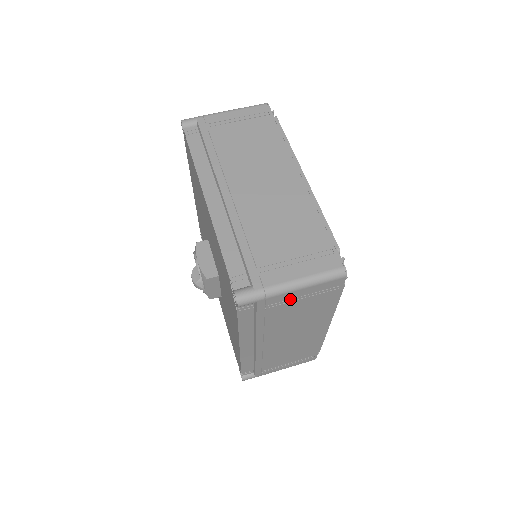
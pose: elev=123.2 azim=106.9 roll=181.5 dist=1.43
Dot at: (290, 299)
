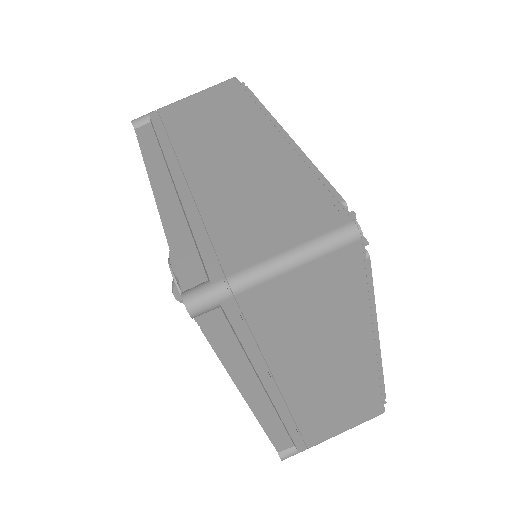
Dot at: occluded
